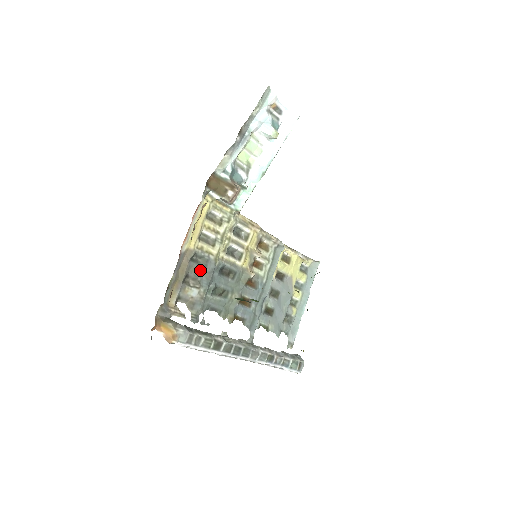
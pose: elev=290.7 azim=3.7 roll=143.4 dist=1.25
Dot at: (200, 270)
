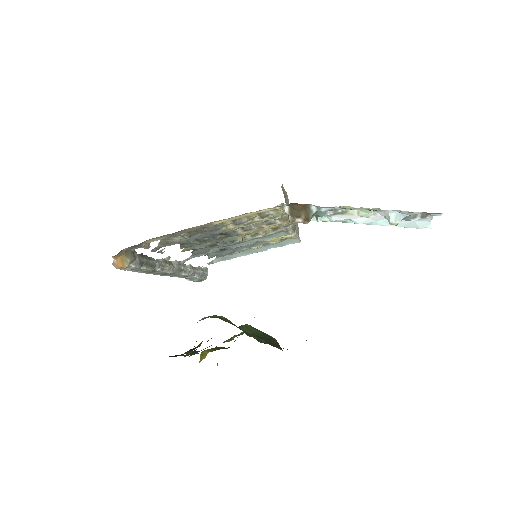
Dot at: (202, 231)
